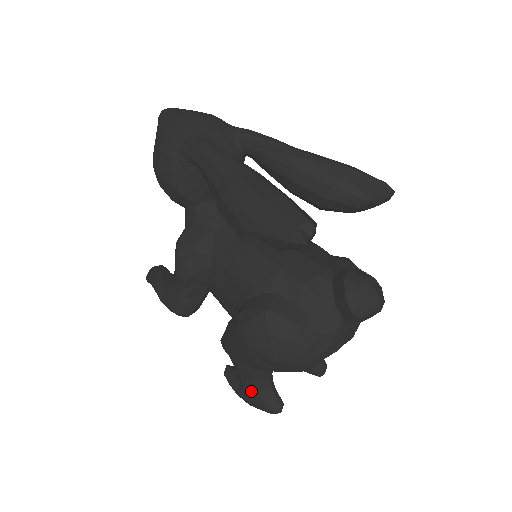
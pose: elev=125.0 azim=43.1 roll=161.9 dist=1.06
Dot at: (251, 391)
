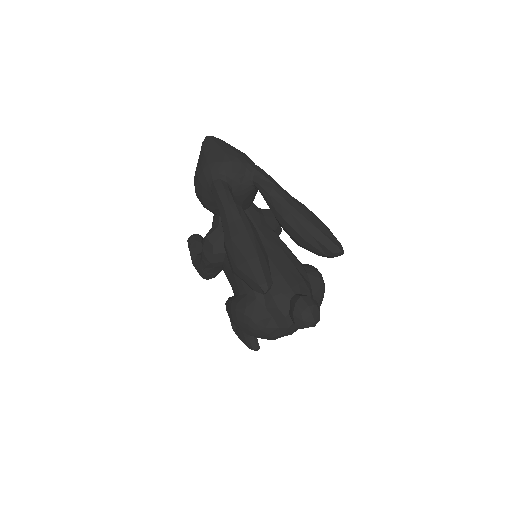
Dot at: (241, 335)
